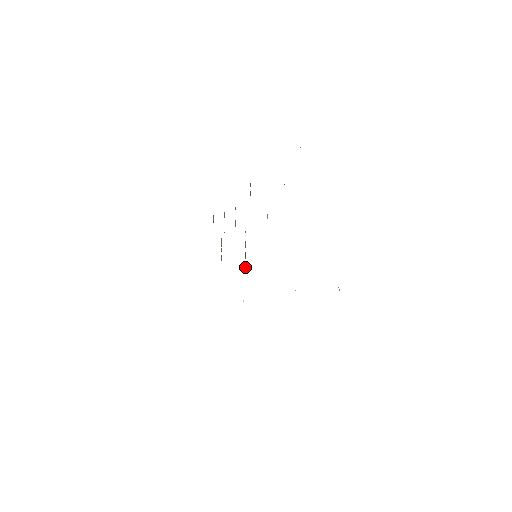
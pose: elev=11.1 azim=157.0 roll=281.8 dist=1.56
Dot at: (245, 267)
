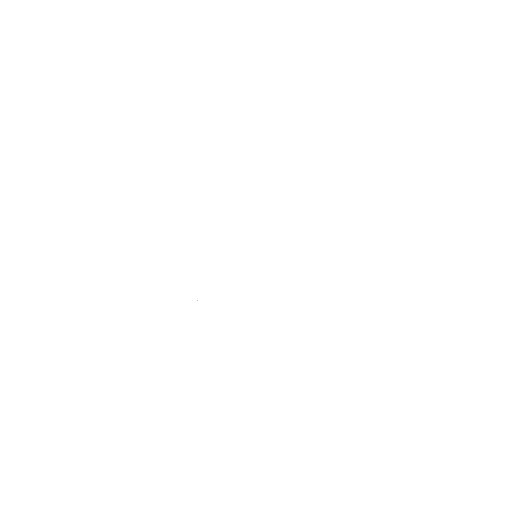
Dot at: occluded
